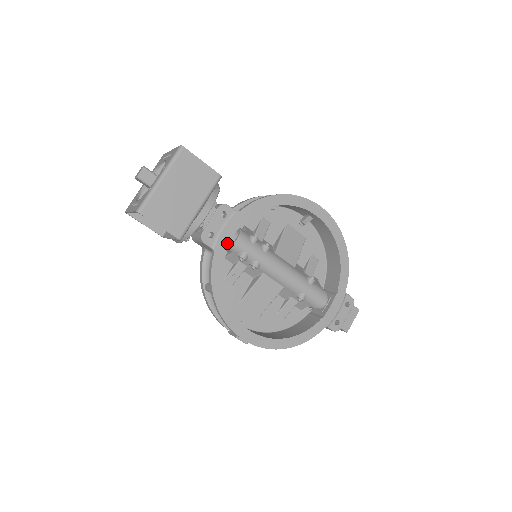
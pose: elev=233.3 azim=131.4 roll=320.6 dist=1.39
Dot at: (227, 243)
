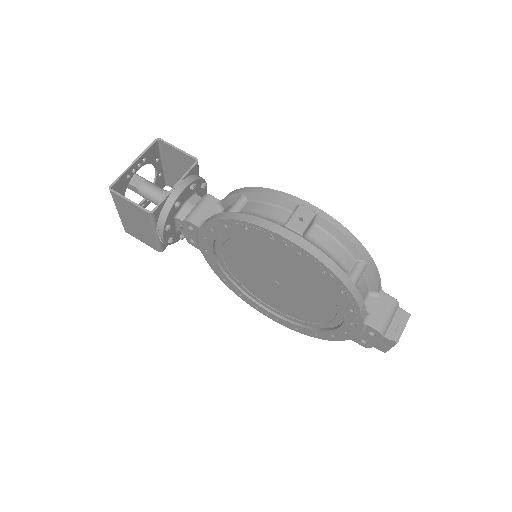
Dot at: occluded
